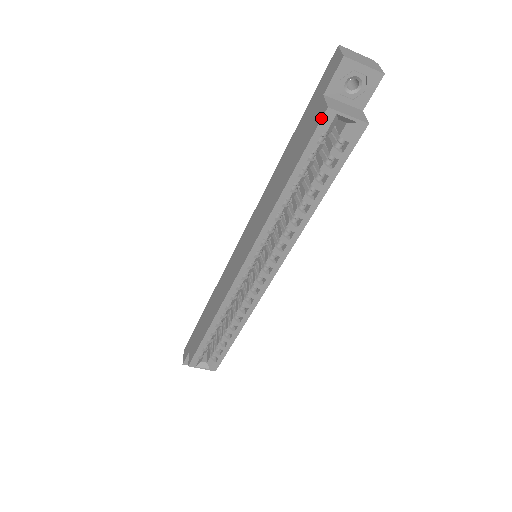
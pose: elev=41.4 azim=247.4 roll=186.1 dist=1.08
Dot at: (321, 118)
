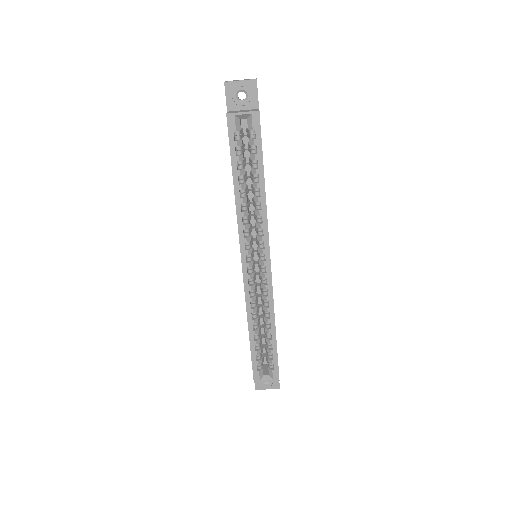
Dot at: (227, 123)
